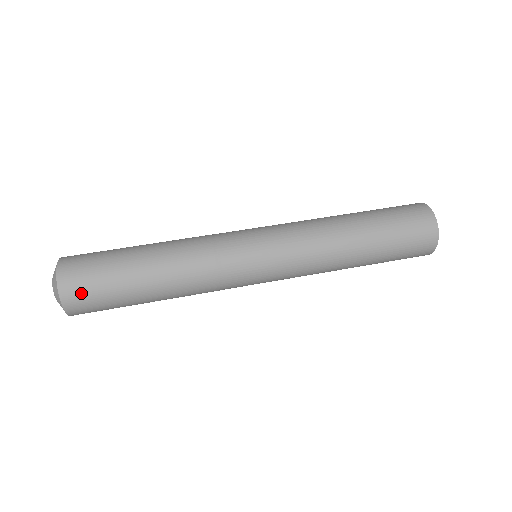
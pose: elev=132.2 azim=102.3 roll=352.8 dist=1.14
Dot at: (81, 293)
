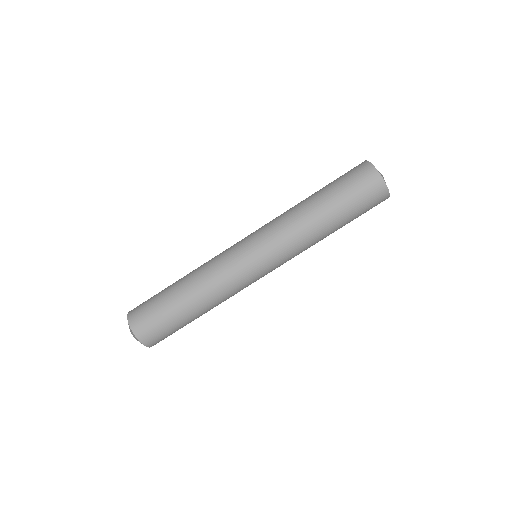
Dot at: (150, 332)
